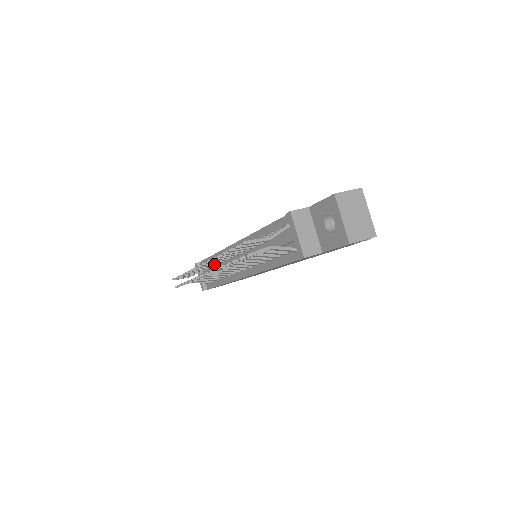
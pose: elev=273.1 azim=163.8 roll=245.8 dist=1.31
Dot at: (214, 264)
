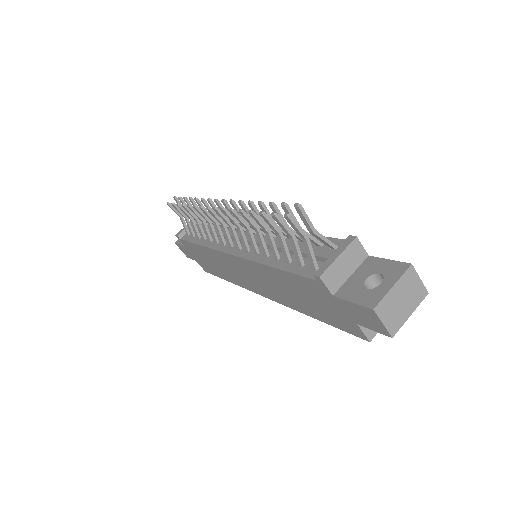
Dot at: occluded
